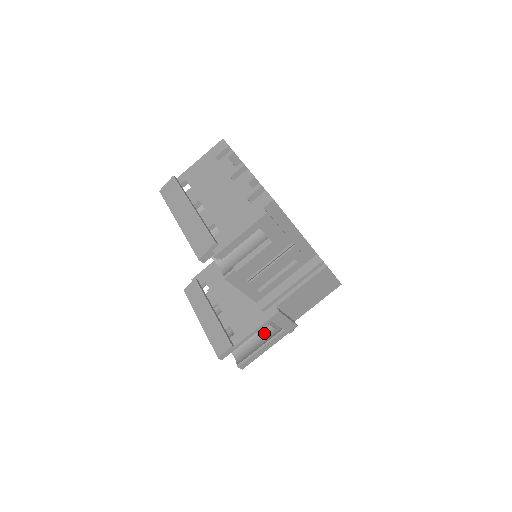
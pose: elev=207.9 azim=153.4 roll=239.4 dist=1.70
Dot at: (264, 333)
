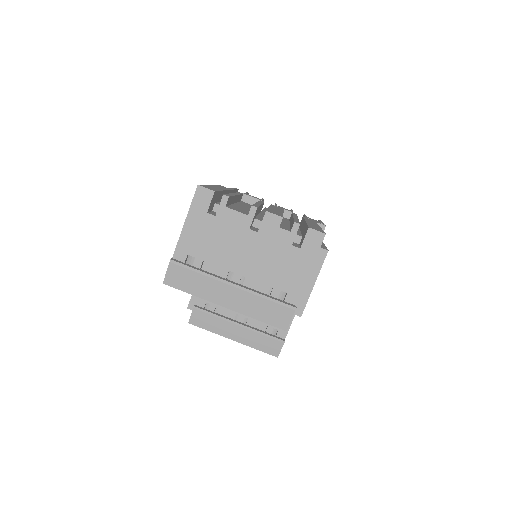
Dot at: occluded
